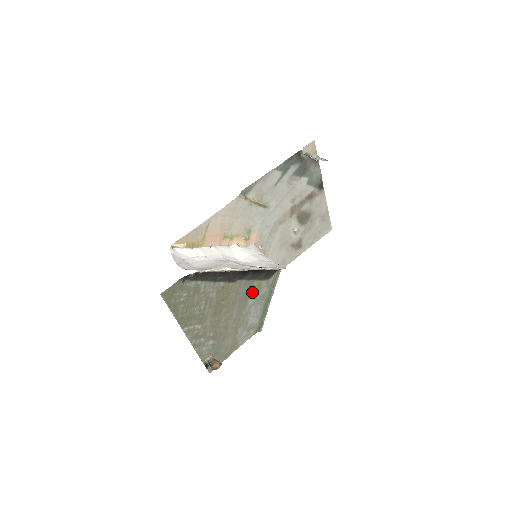
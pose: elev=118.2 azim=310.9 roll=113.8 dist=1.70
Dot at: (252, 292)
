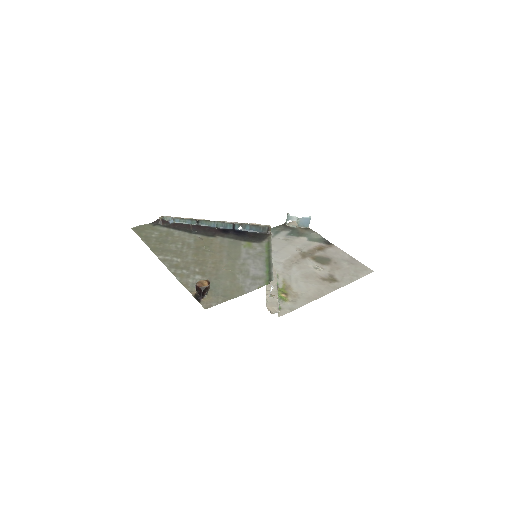
Dot at: (243, 249)
